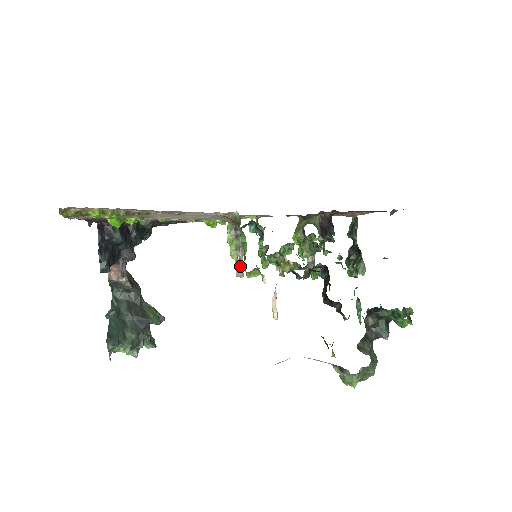
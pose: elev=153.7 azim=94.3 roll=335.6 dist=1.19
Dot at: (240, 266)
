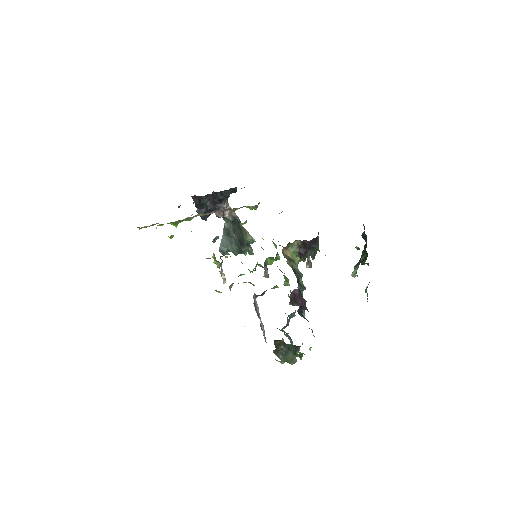
Dot at: (222, 277)
